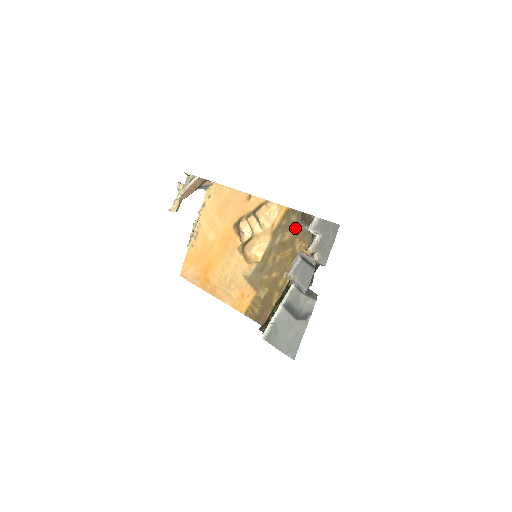
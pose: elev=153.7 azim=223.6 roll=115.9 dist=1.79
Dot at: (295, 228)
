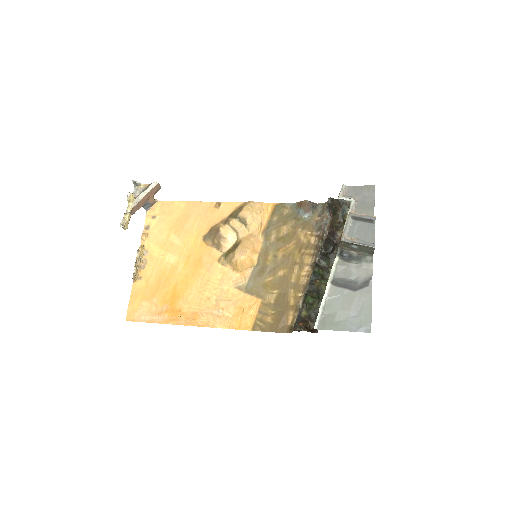
Dot at: (292, 220)
